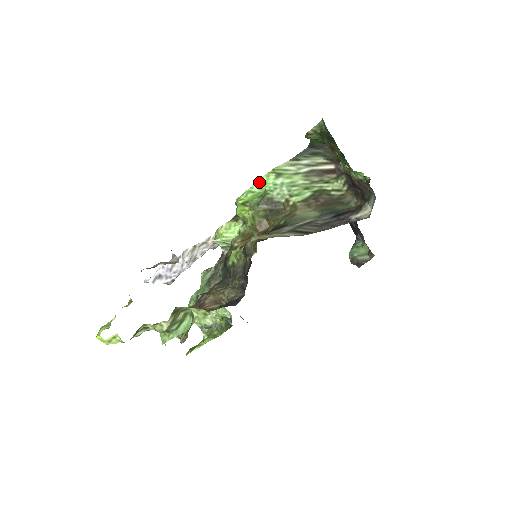
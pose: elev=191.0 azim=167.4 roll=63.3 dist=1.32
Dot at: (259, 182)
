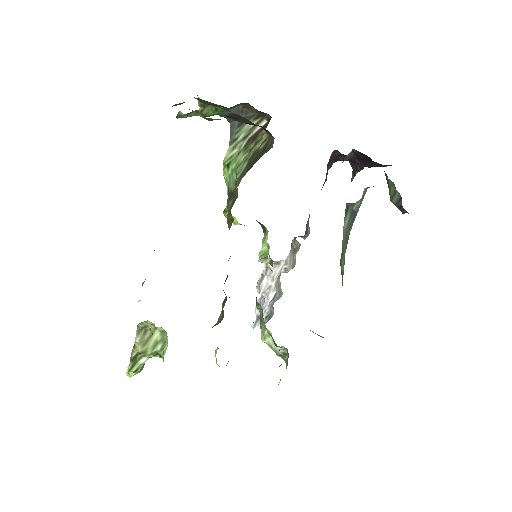
Dot at: (226, 183)
